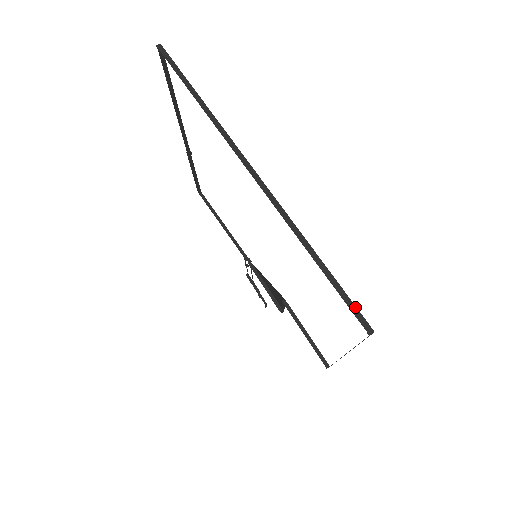
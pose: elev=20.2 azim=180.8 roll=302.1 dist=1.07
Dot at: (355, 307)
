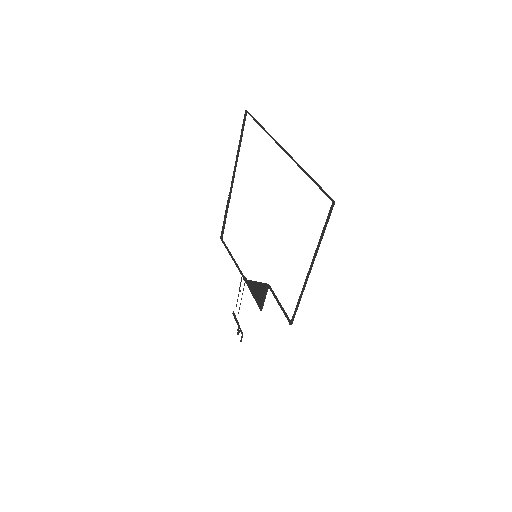
Dot at: occluded
